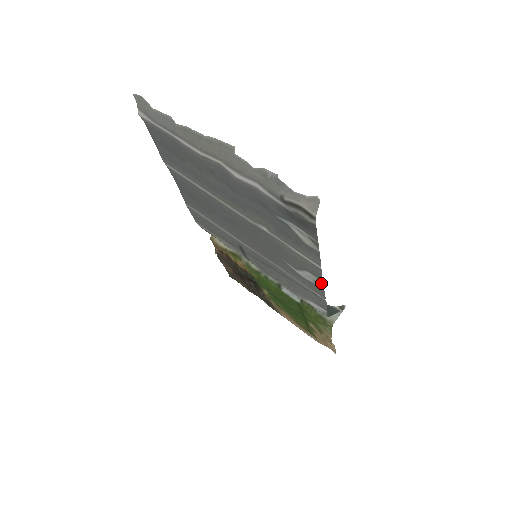
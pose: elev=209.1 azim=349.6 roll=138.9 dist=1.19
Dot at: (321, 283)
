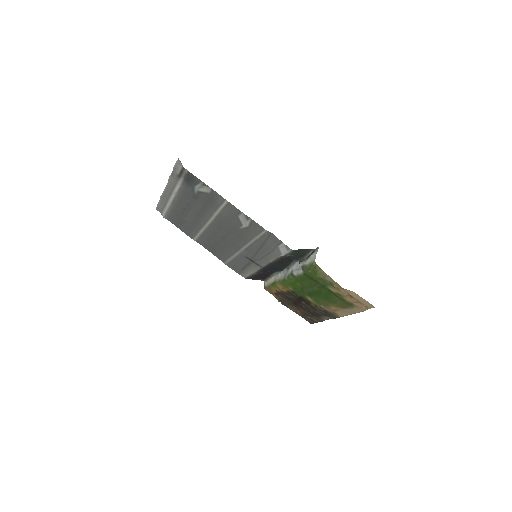
Dot at: (245, 215)
